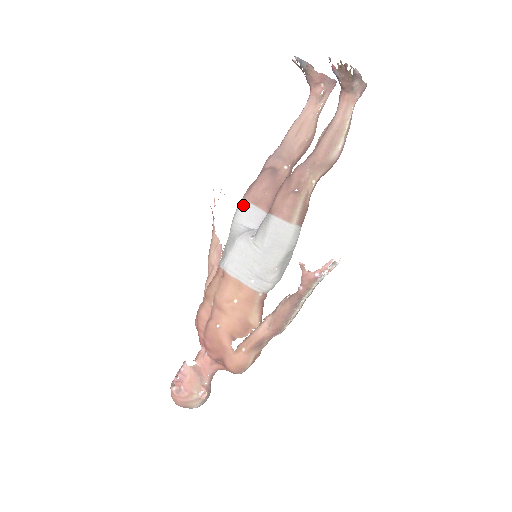
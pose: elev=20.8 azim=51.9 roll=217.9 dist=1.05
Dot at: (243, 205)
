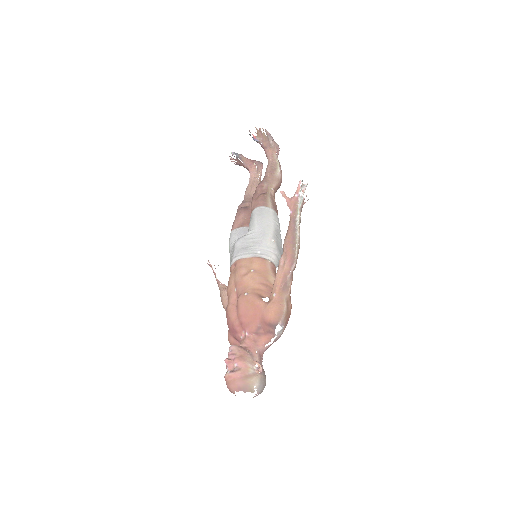
Dot at: (232, 233)
